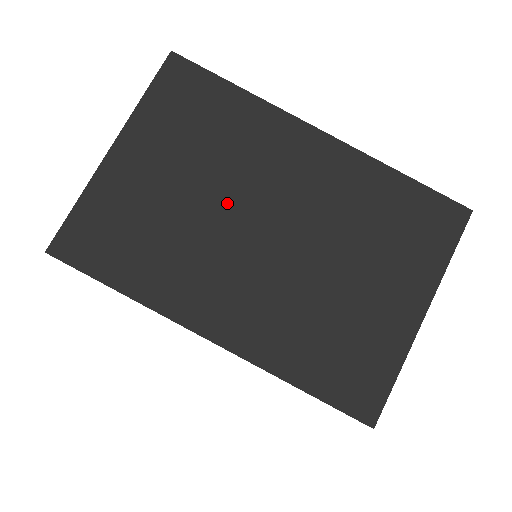
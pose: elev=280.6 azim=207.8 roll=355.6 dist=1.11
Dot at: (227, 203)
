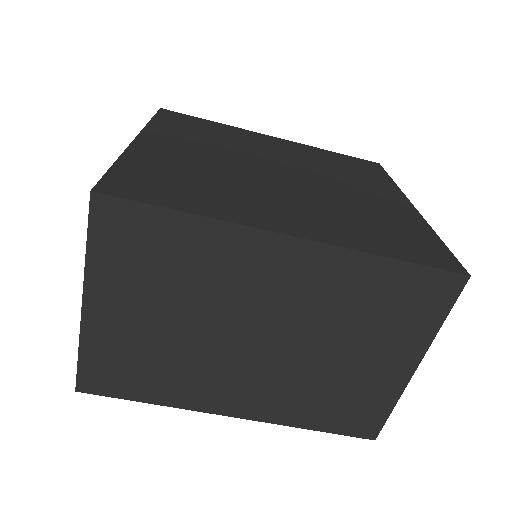
Dot at: (213, 325)
